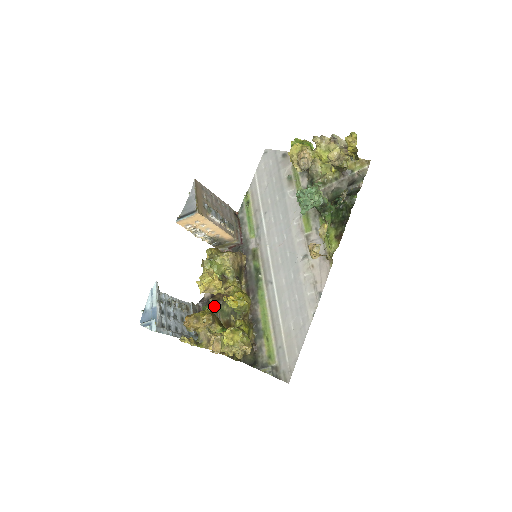
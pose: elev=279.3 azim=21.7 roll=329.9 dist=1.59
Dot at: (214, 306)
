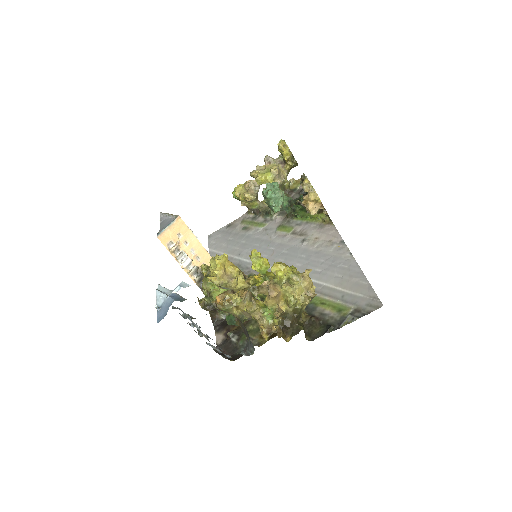
Dot at: (236, 336)
